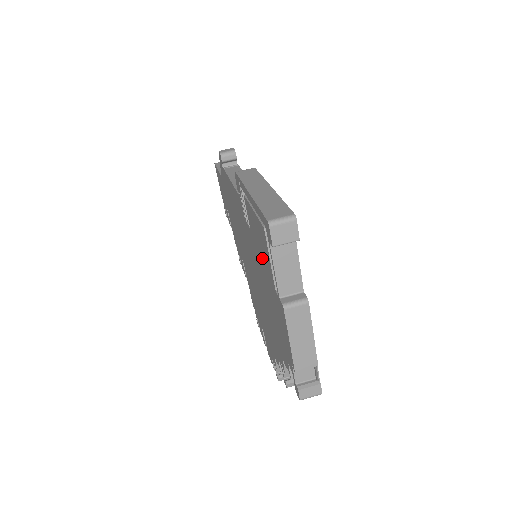
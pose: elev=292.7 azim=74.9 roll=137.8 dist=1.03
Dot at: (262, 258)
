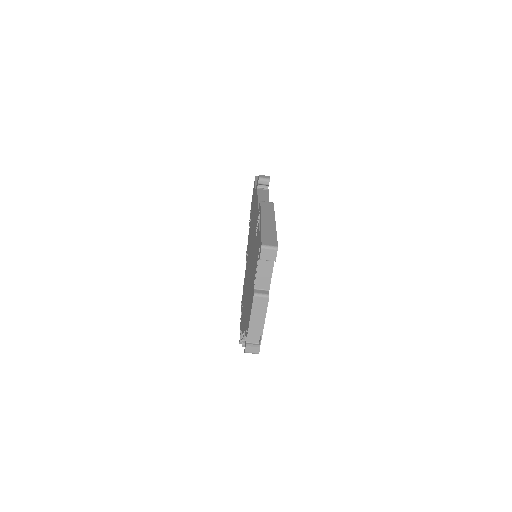
Dot at: occluded
